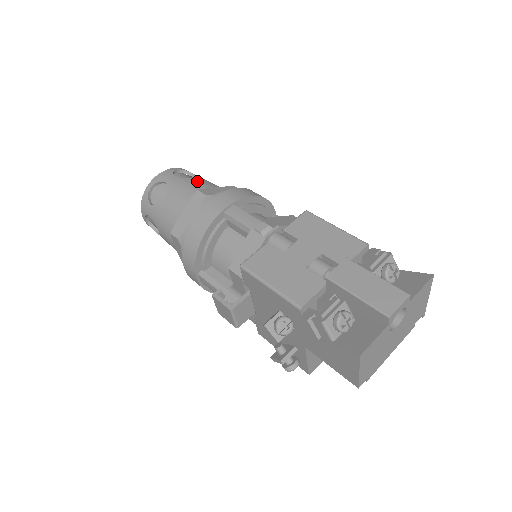
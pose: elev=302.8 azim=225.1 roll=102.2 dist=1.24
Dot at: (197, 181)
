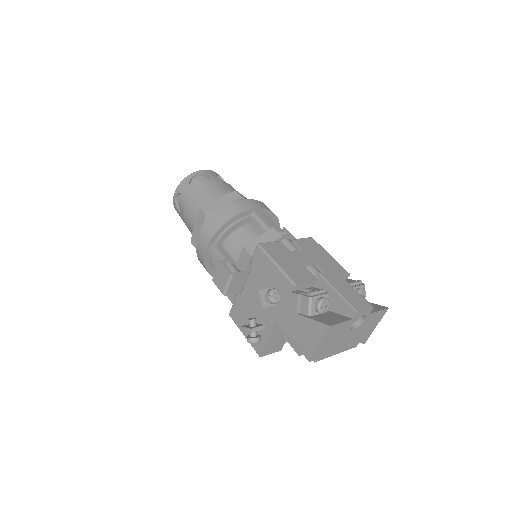
Dot at: (233, 188)
